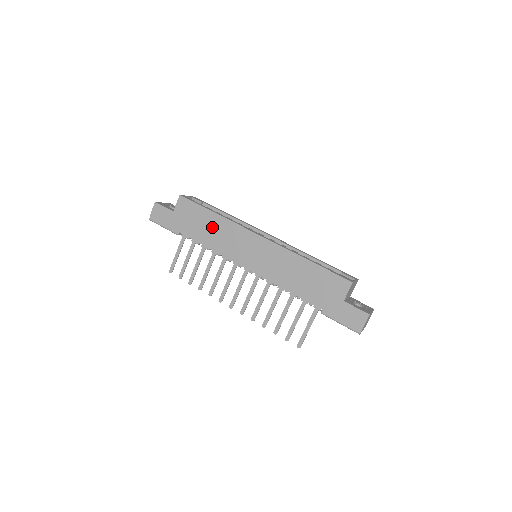
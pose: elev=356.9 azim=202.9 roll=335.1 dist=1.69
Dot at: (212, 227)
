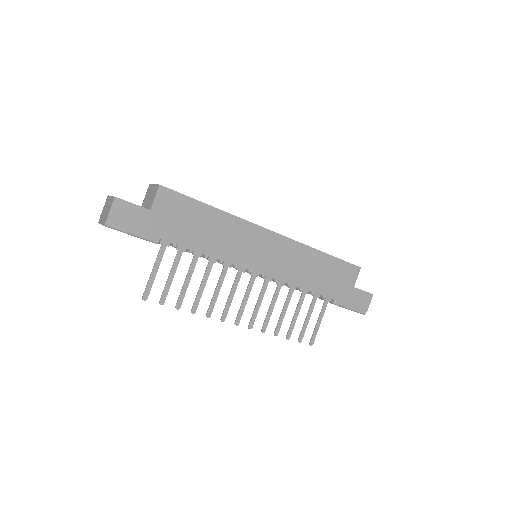
Dot at: (213, 227)
